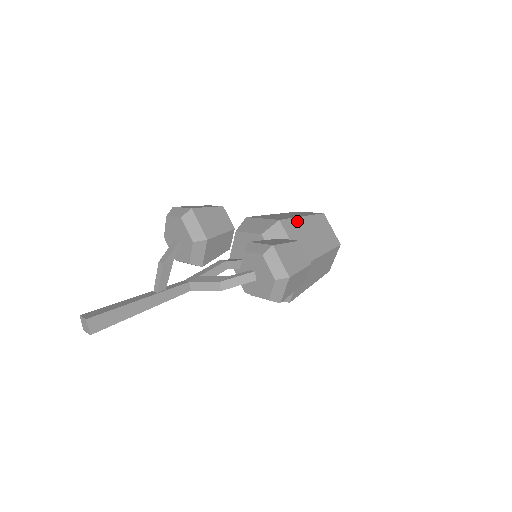
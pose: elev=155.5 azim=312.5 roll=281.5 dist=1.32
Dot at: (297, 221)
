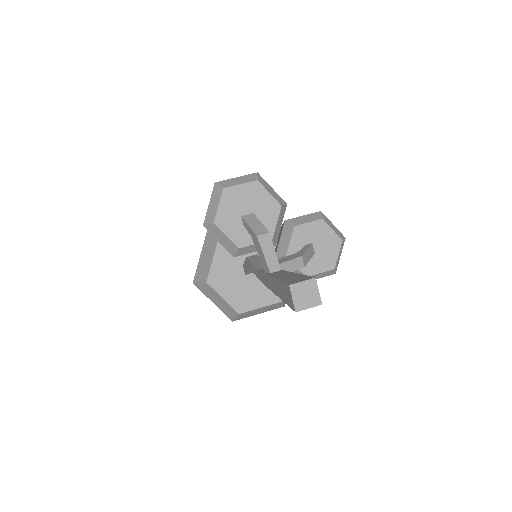
Dot at: occluded
